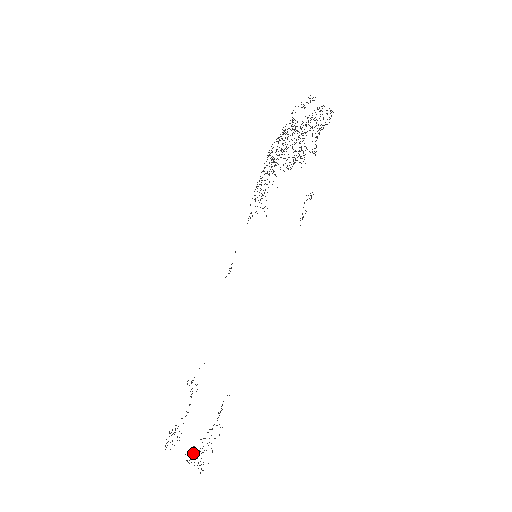
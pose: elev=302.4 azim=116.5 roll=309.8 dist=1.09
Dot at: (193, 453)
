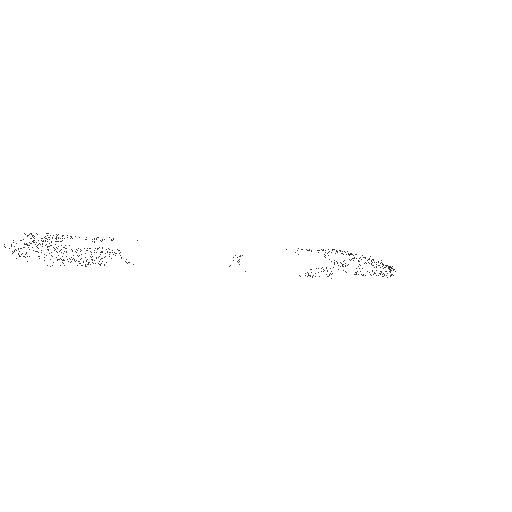
Dot at: occluded
